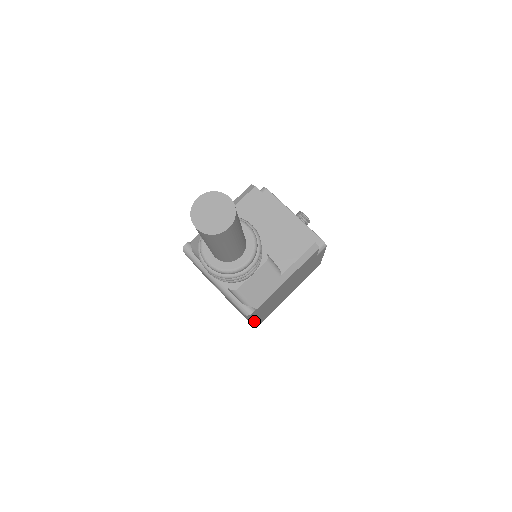
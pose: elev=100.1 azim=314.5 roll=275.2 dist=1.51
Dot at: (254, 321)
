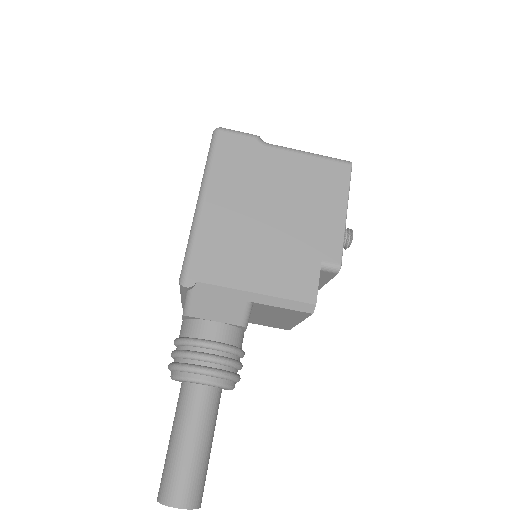
Dot at: occluded
